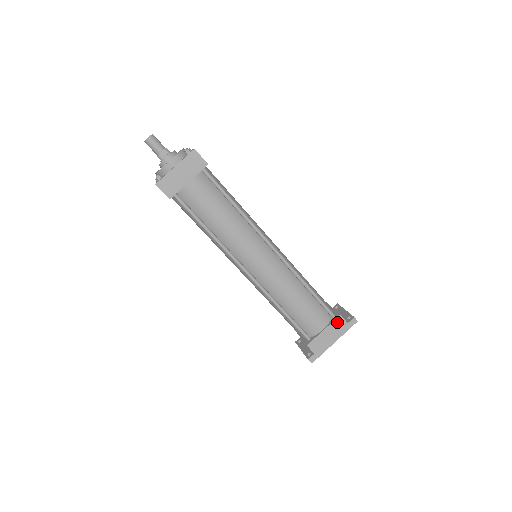
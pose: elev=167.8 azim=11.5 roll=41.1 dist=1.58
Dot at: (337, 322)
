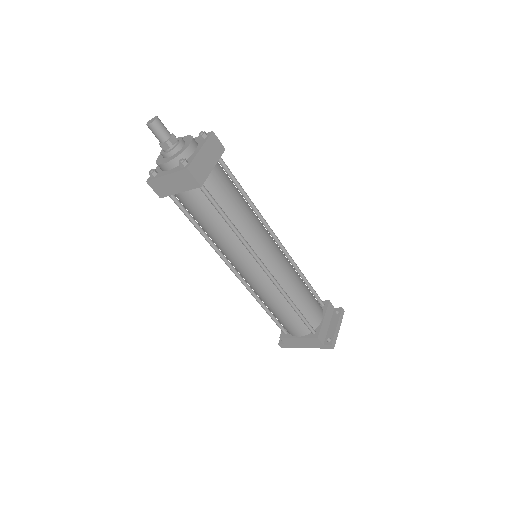
Dot at: (313, 340)
